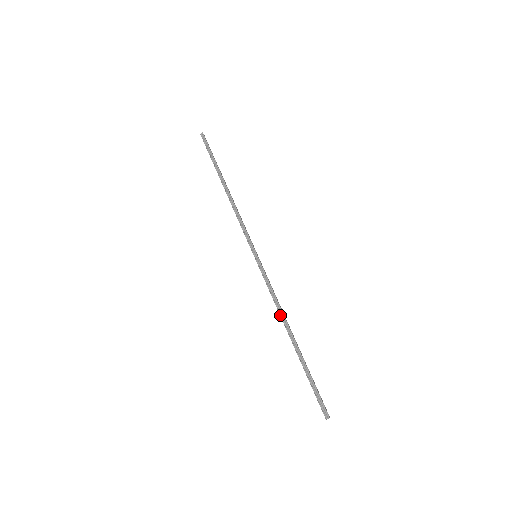
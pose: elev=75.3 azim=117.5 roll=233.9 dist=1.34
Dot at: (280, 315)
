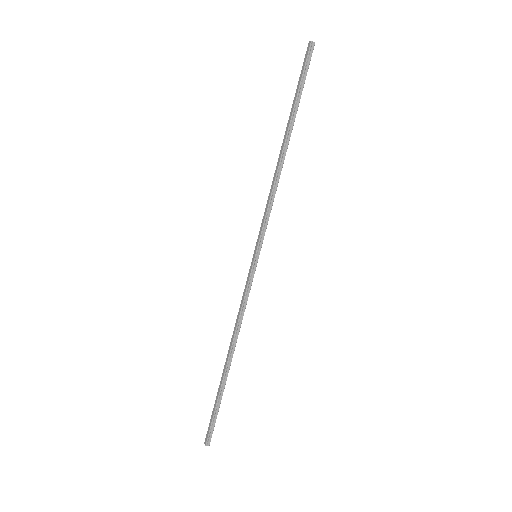
Dot at: (235, 335)
